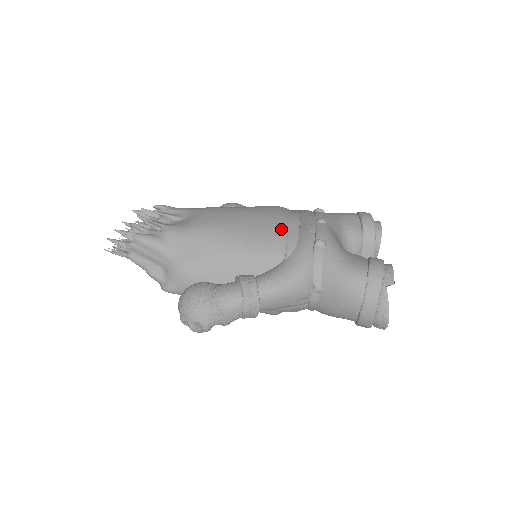
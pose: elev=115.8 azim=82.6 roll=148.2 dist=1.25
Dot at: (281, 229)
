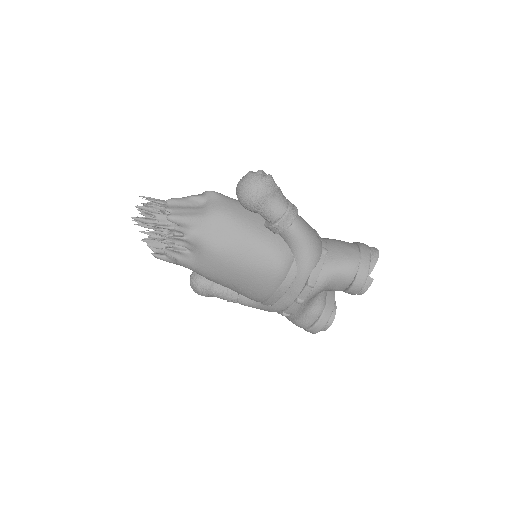
Dot at: (263, 298)
